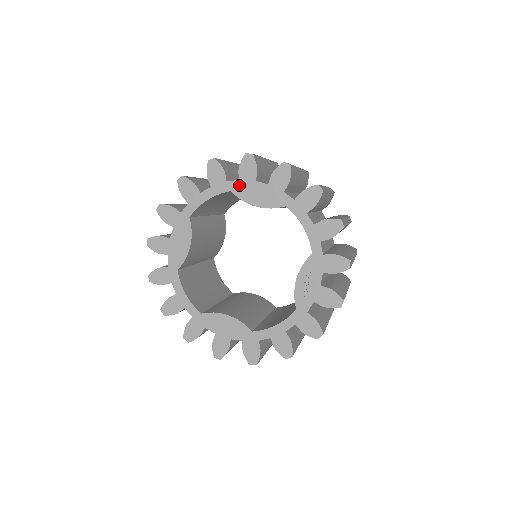
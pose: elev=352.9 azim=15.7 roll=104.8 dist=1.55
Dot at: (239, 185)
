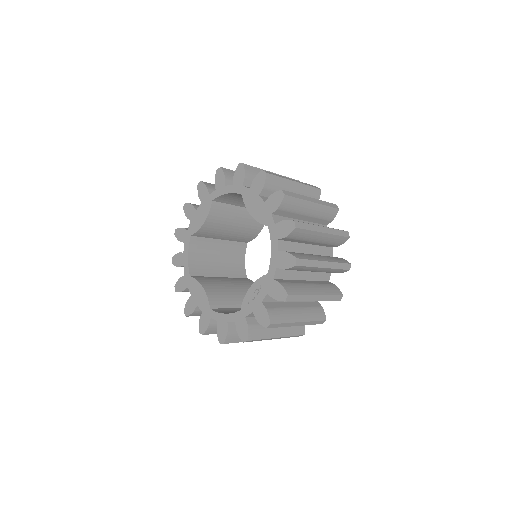
Dot at: (248, 193)
